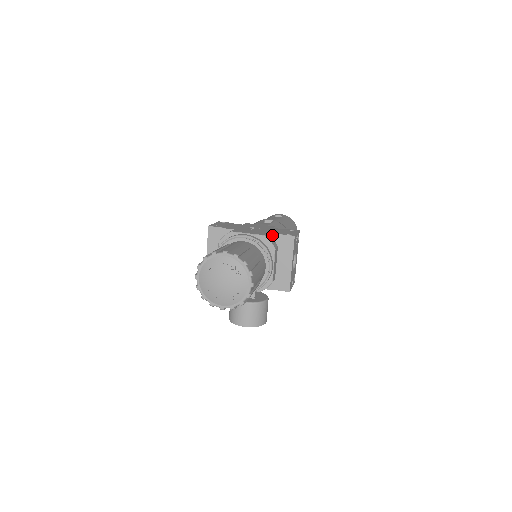
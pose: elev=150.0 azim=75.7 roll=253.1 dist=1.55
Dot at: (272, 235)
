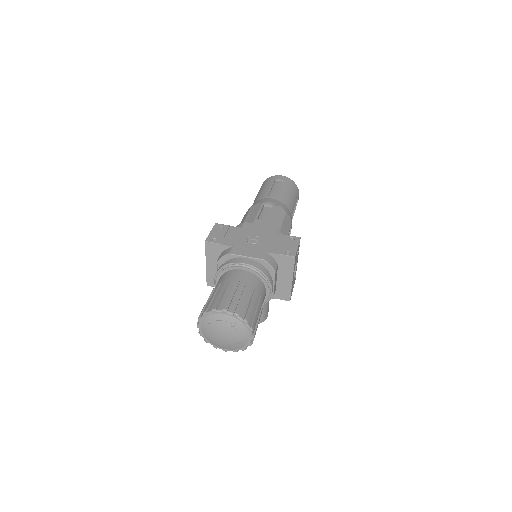
Dot at: (272, 254)
